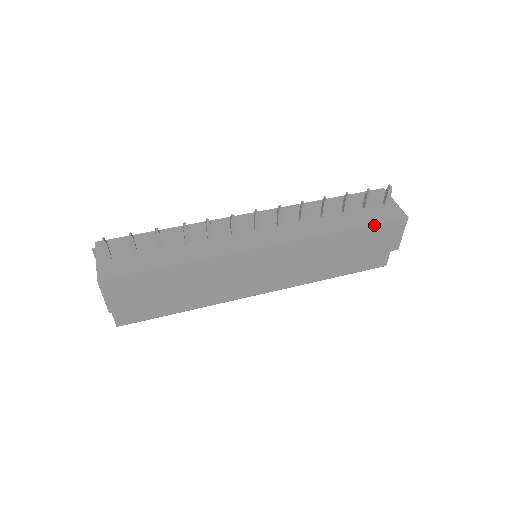
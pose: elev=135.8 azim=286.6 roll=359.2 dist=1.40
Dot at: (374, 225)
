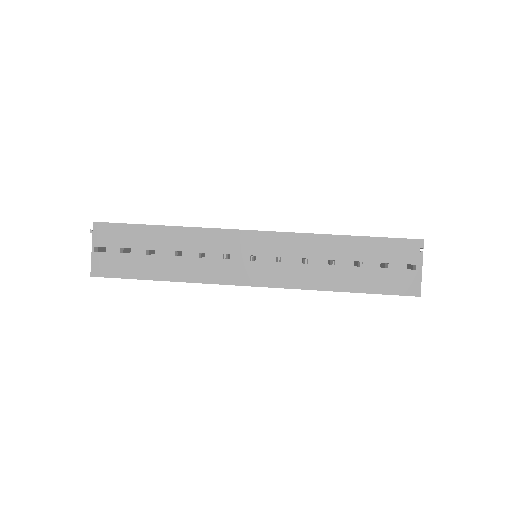
Dot at: occluded
